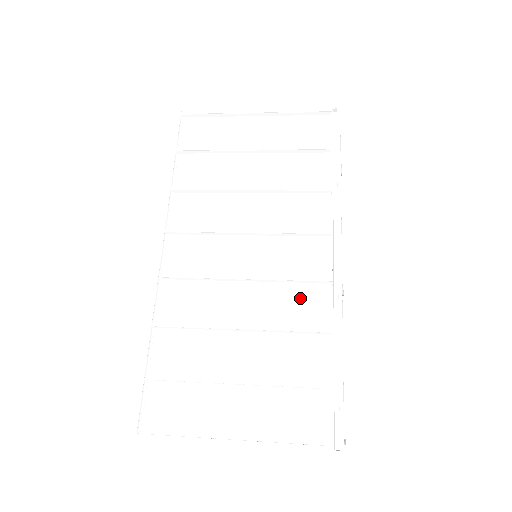
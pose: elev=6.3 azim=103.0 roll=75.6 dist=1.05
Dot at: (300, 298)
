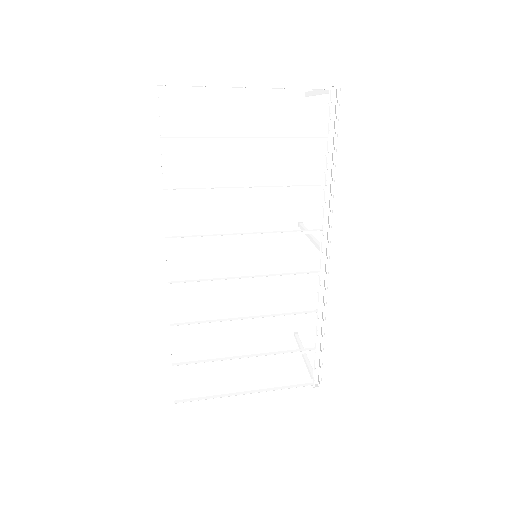
Dot at: (295, 291)
